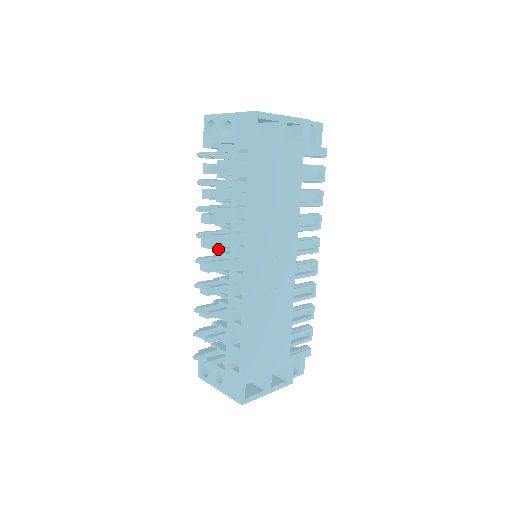
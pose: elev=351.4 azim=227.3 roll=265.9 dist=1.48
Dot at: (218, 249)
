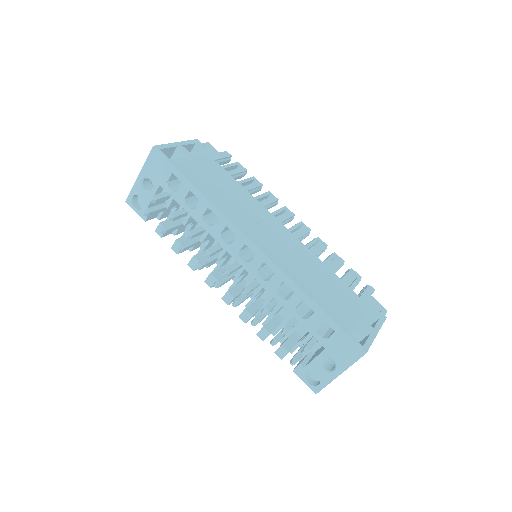
Dot at: occluded
